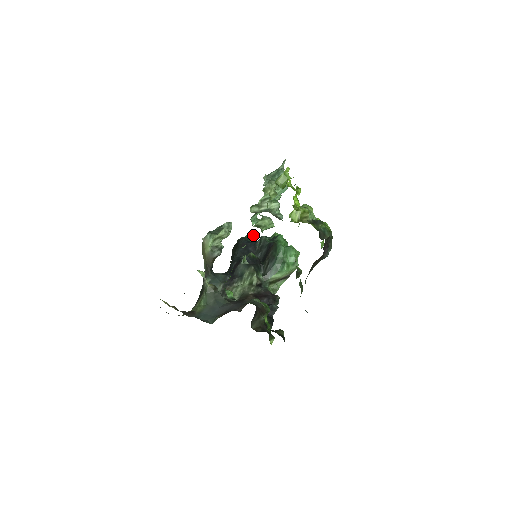
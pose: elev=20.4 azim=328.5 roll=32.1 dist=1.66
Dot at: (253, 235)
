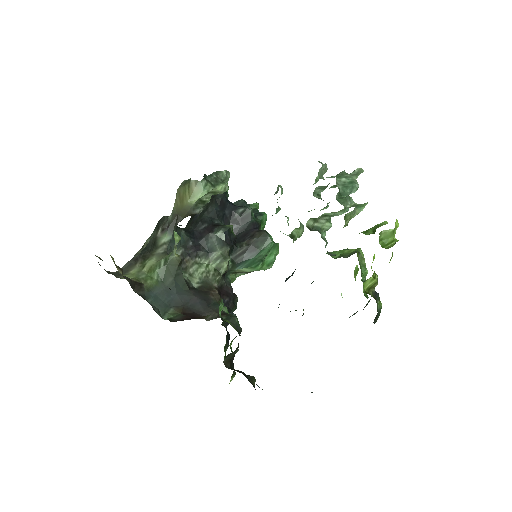
Dot at: (228, 186)
